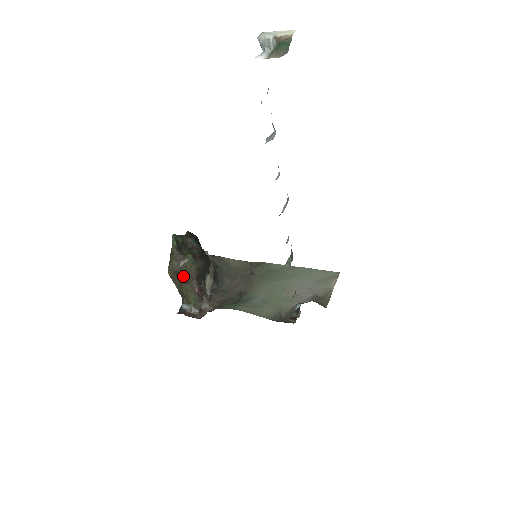
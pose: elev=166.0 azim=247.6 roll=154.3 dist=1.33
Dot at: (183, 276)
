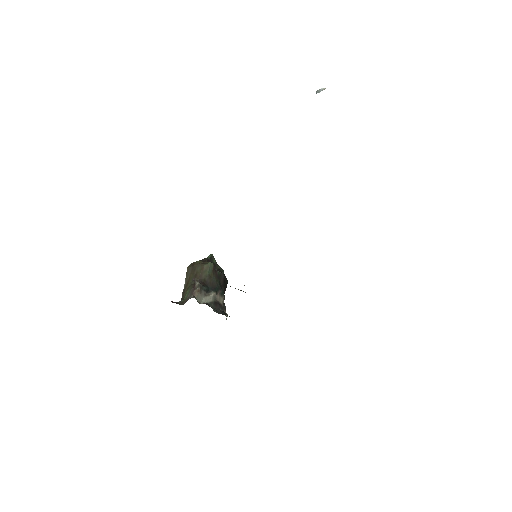
Dot at: (196, 273)
